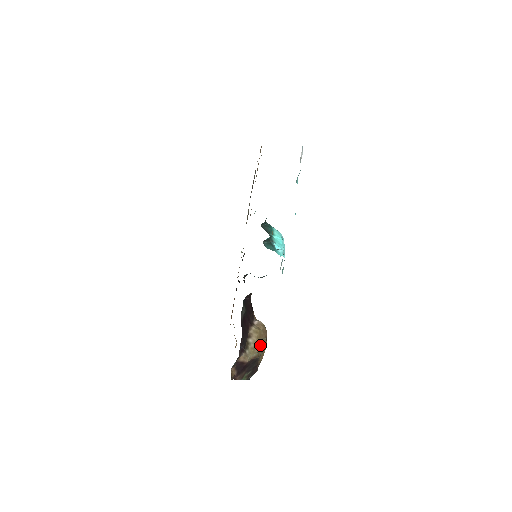
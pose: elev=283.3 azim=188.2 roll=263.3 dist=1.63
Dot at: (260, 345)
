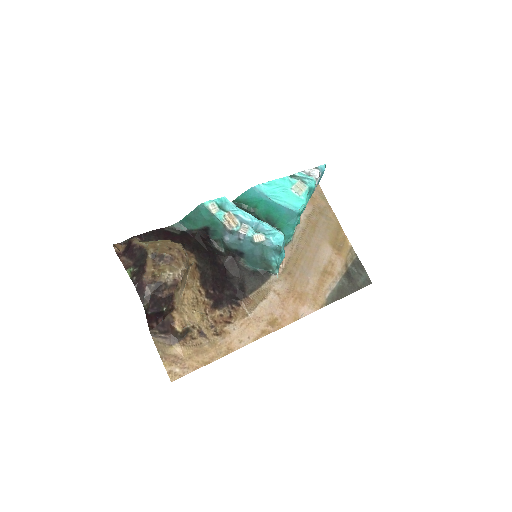
Dot at: (158, 246)
